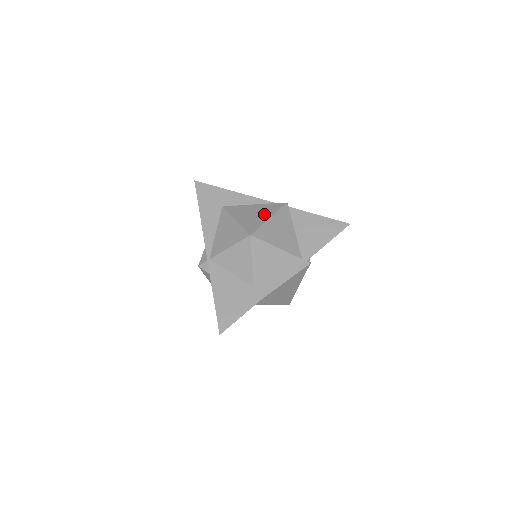
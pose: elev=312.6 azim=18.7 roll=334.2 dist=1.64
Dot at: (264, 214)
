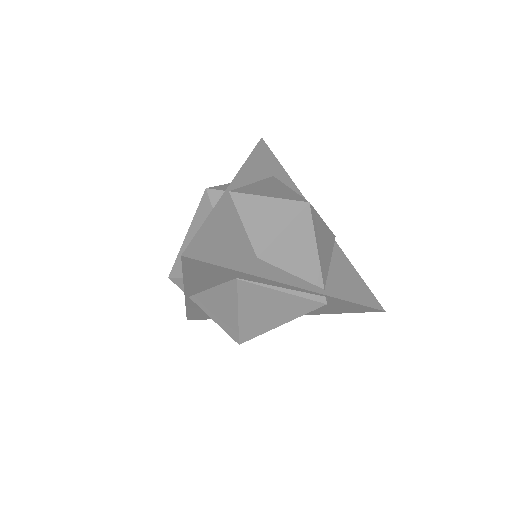
Dot at: occluded
